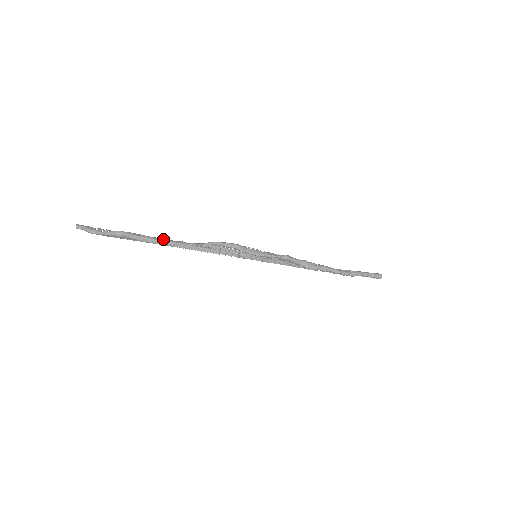
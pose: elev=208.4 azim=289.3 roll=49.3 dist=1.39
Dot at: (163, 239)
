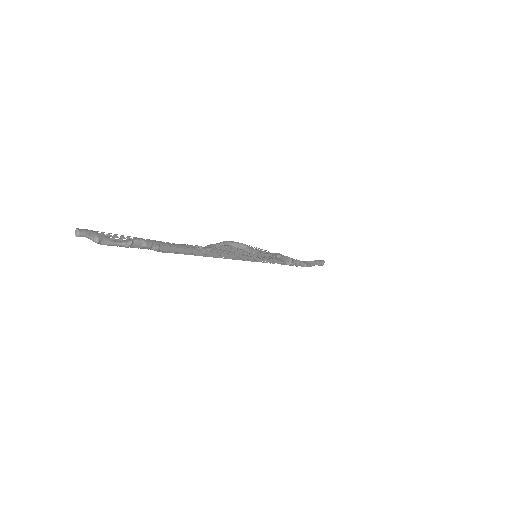
Dot at: (184, 246)
